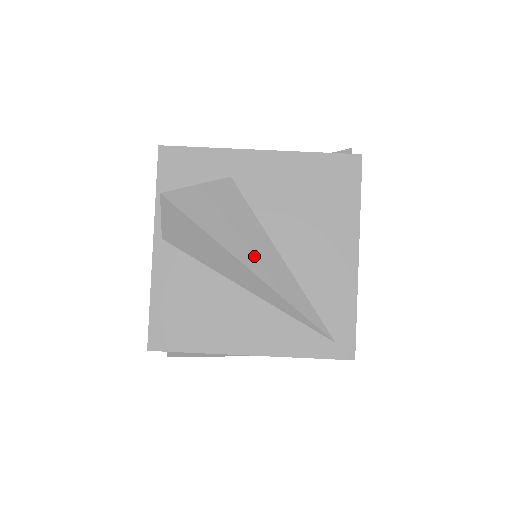
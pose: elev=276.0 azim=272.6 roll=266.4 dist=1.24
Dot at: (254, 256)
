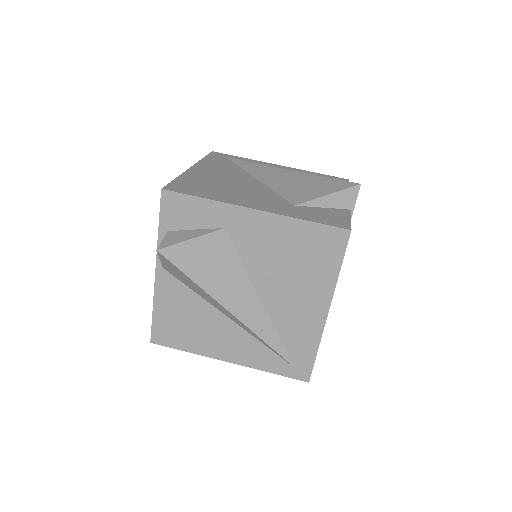
Dot at: (236, 301)
